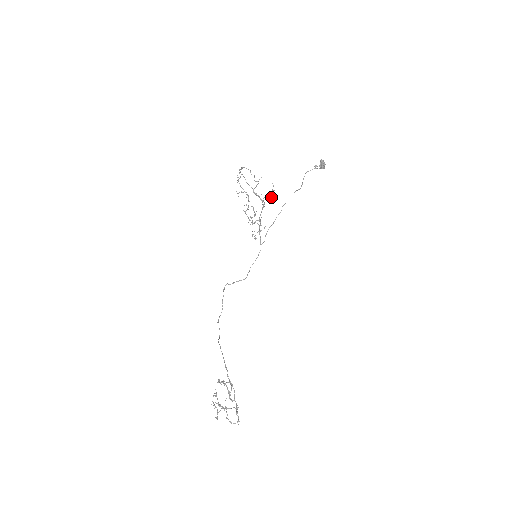
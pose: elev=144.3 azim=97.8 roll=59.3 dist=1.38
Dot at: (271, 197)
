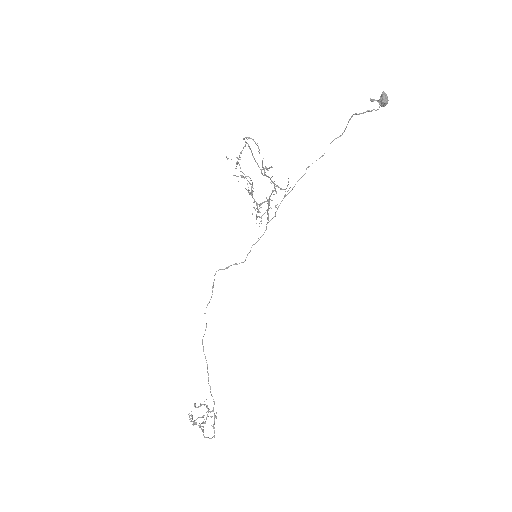
Dot at: (284, 196)
